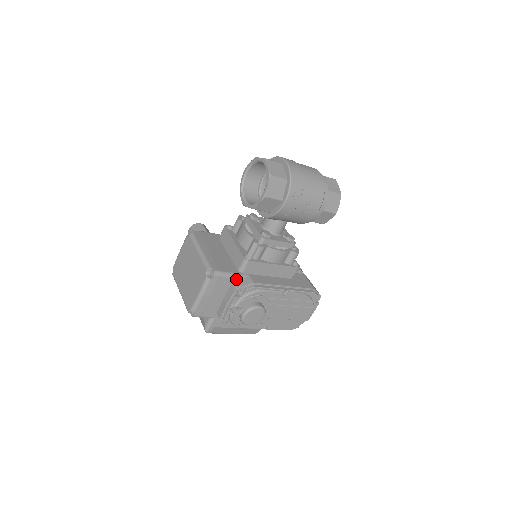
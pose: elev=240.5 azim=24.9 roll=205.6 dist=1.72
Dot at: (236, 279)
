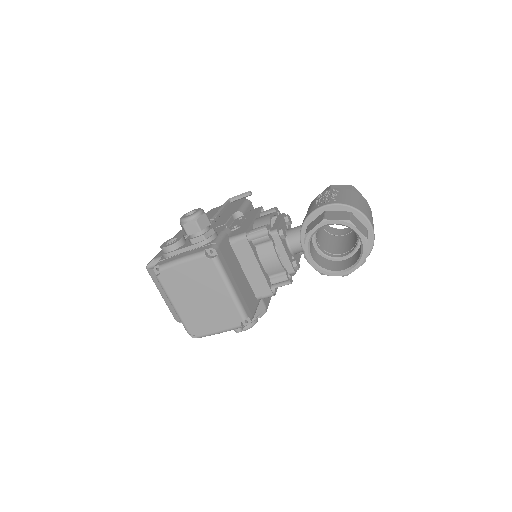
Dot at: occluded
